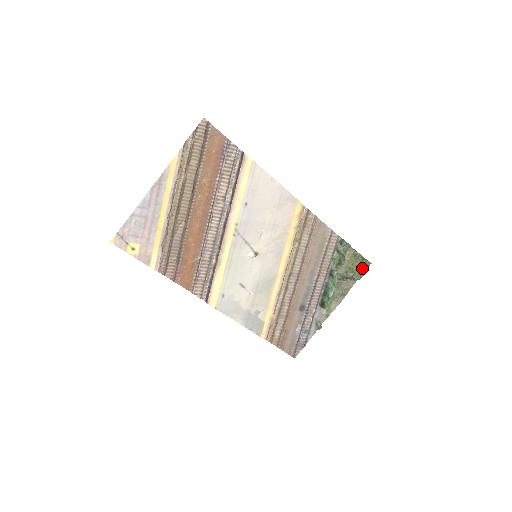
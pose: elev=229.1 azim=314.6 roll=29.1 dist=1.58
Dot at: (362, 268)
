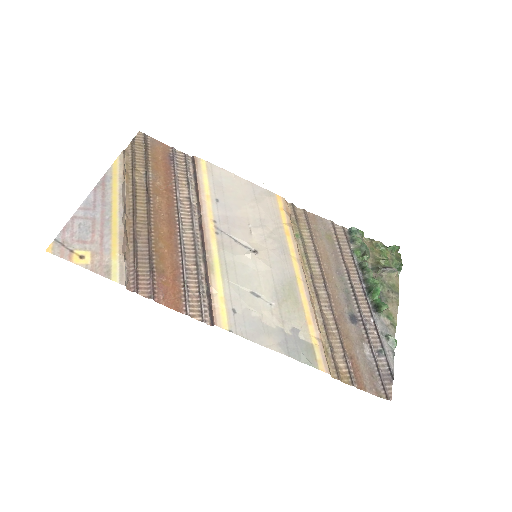
Dot at: (394, 257)
